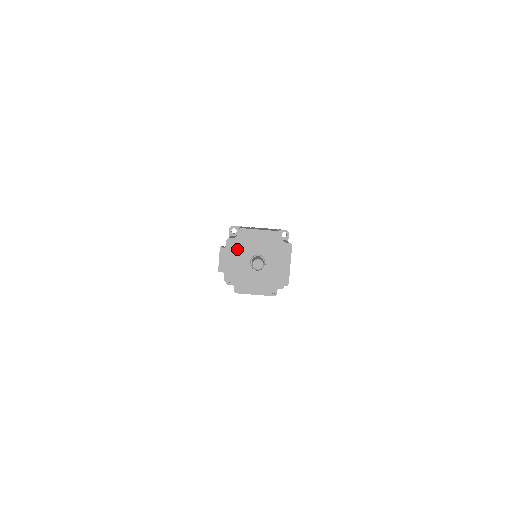
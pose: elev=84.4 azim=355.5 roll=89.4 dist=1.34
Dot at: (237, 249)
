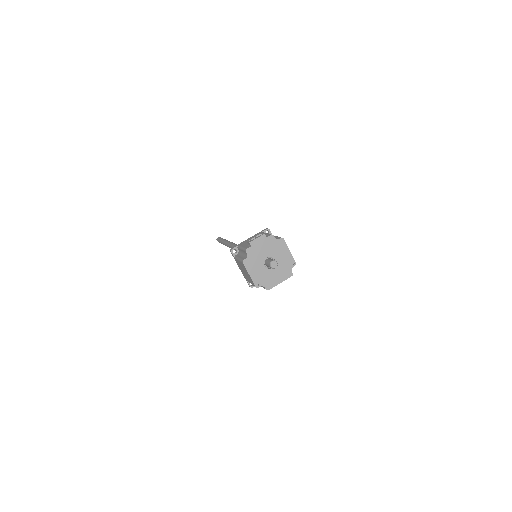
Dot at: (270, 245)
